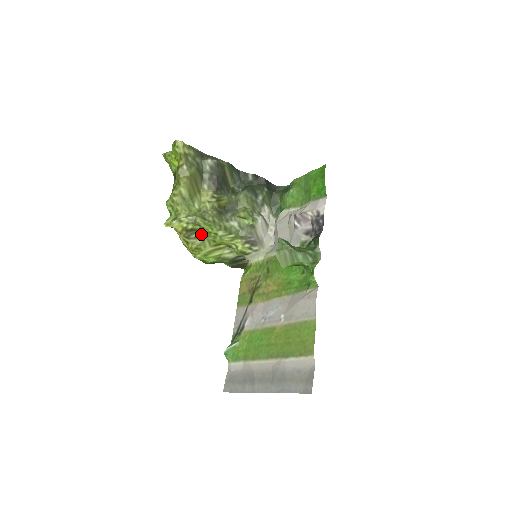
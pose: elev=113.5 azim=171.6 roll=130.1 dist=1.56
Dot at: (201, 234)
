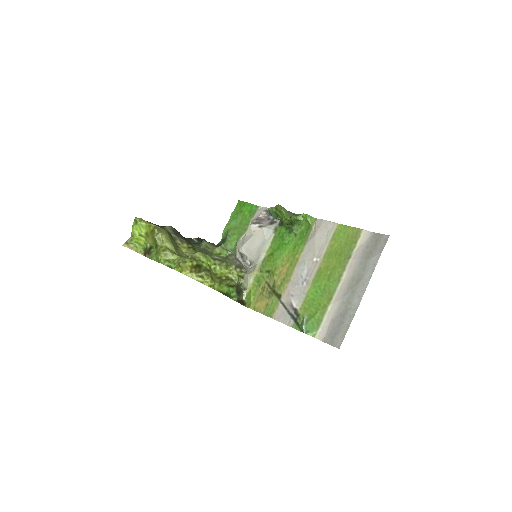
Dot at: (205, 268)
